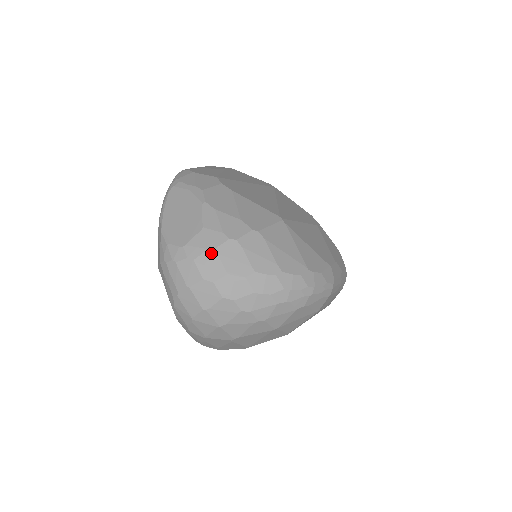
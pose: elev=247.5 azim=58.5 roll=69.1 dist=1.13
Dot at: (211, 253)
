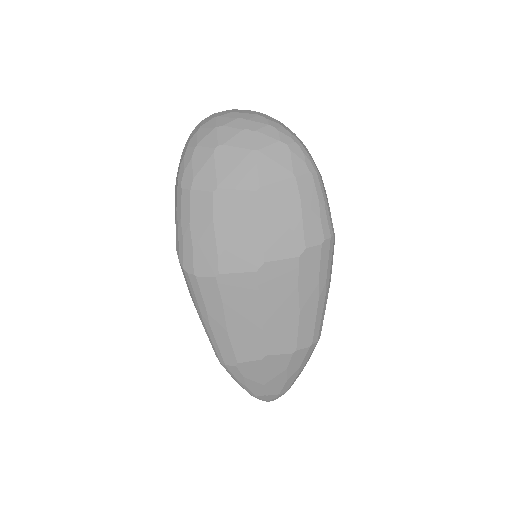
Dot at: occluded
